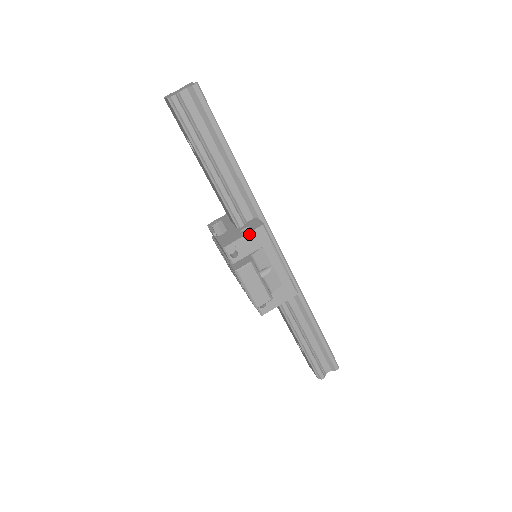
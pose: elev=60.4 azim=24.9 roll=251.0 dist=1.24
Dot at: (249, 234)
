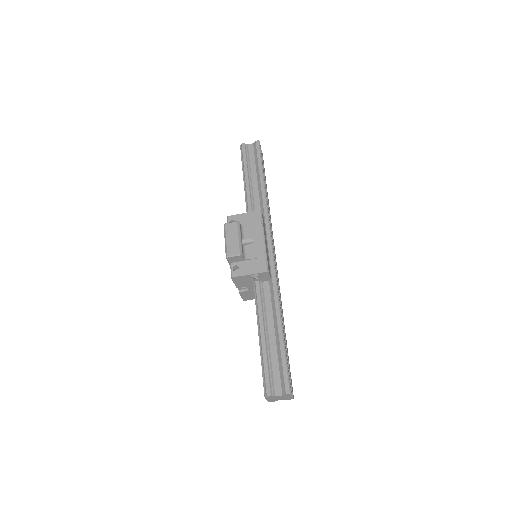
Dot at: (248, 213)
